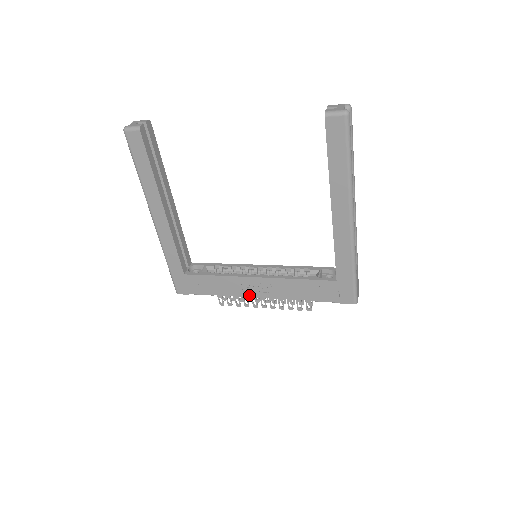
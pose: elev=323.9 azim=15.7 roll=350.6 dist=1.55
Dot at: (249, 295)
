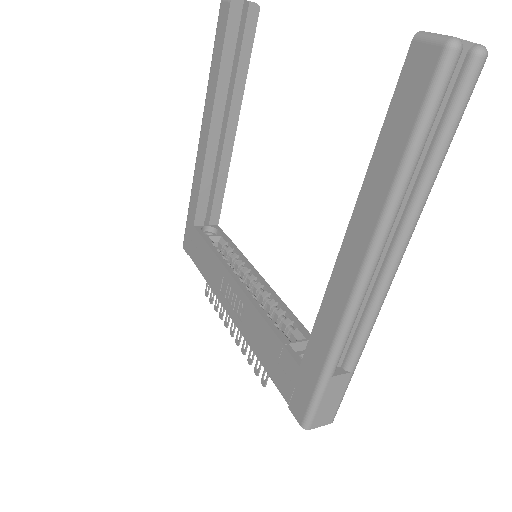
Dot at: (222, 301)
